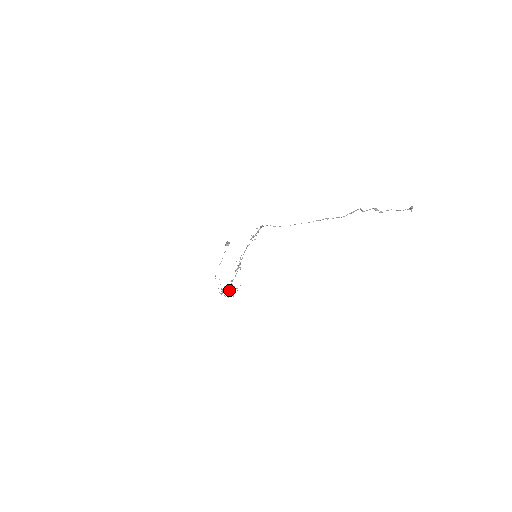
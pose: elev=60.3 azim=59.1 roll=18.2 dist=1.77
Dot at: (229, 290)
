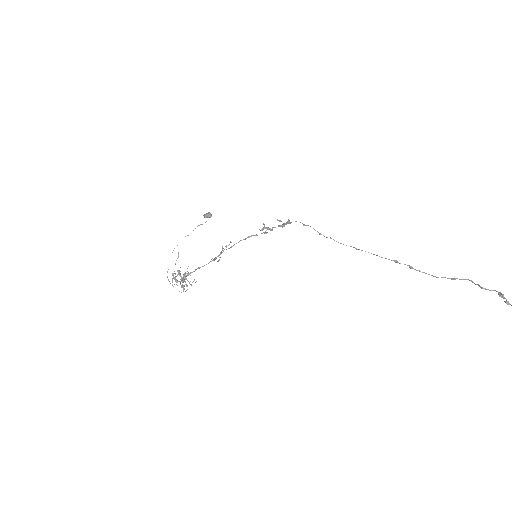
Dot at: (183, 279)
